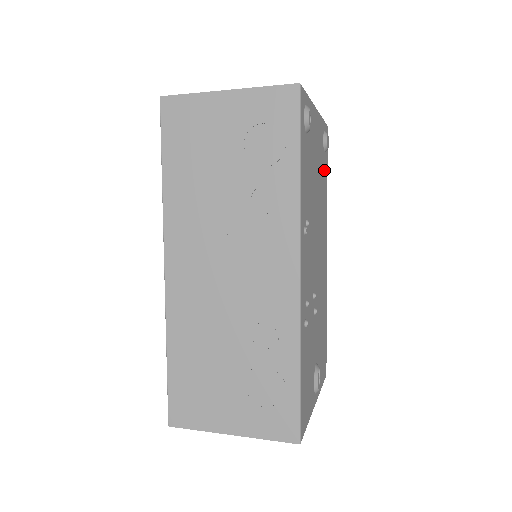
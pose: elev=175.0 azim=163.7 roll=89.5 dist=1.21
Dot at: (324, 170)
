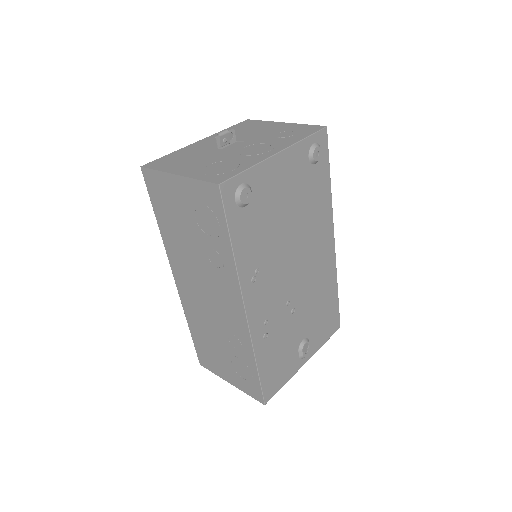
Dot at: (317, 179)
